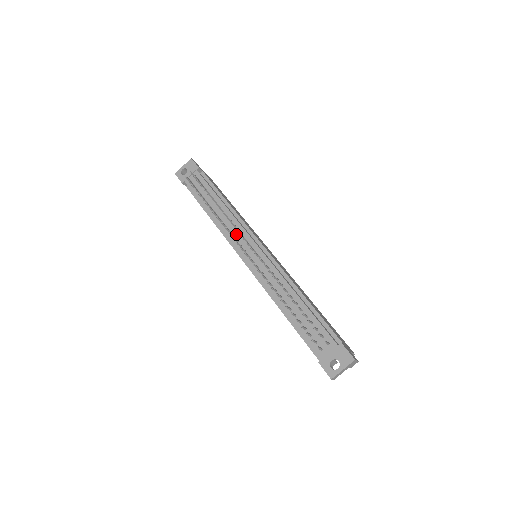
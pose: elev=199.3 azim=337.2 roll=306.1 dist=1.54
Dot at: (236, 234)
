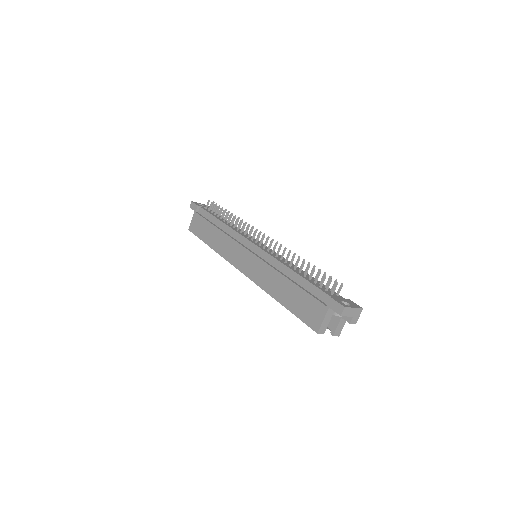
Dot at: (247, 235)
